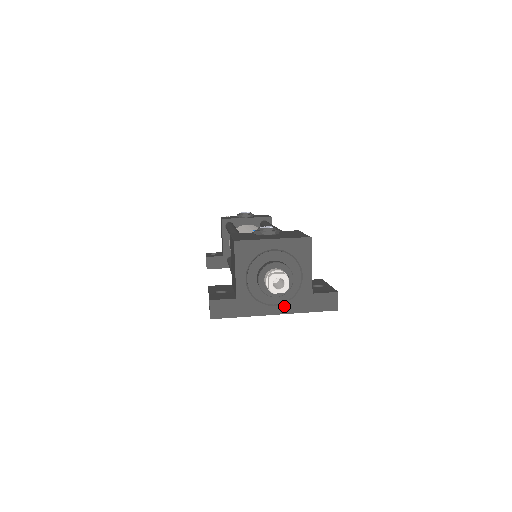
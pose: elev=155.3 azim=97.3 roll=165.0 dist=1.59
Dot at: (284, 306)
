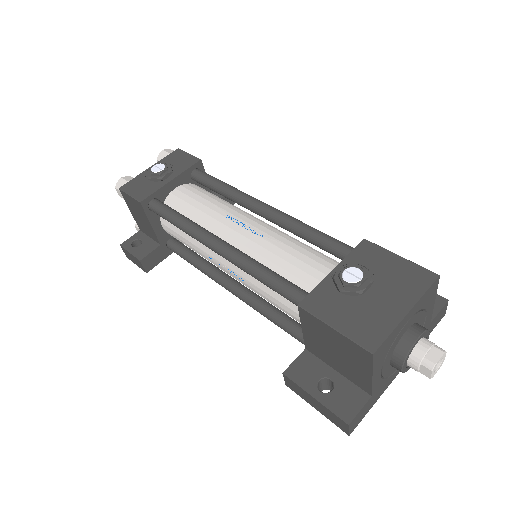
Dot at: occluded
